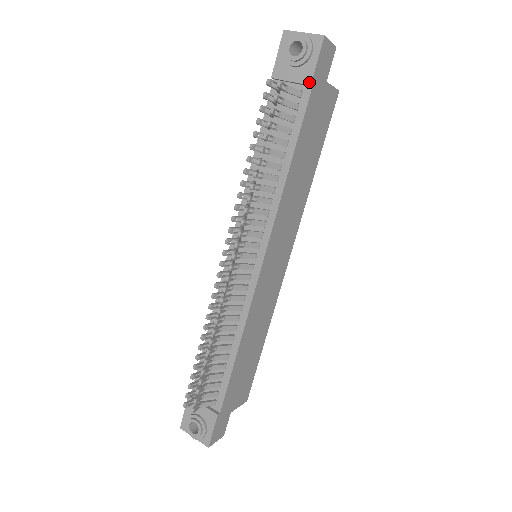
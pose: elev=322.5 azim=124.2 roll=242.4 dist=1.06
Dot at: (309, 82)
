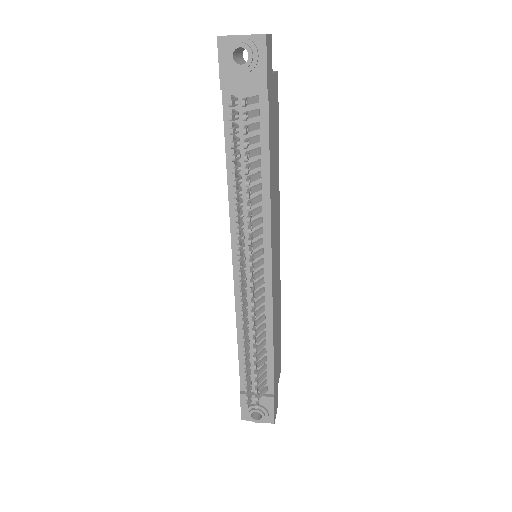
Dot at: (265, 86)
